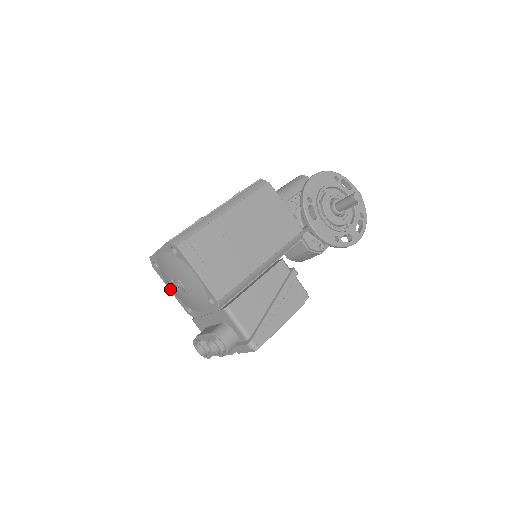
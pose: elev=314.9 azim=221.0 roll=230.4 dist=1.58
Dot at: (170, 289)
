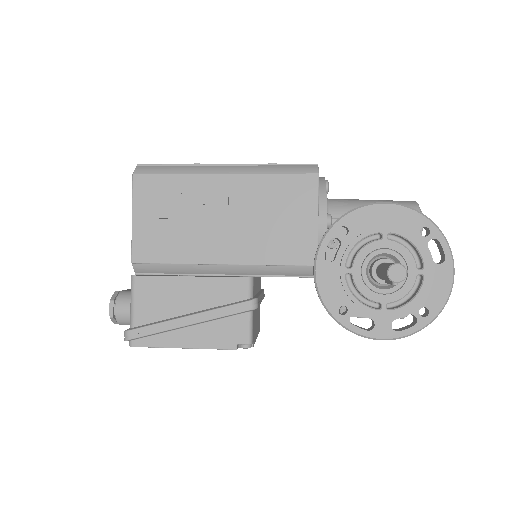
Dot at: occluded
